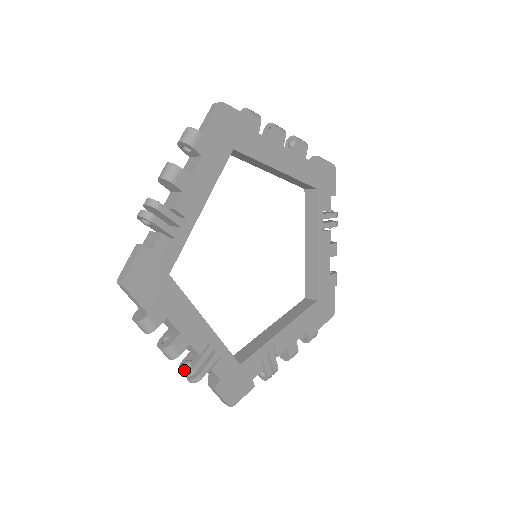
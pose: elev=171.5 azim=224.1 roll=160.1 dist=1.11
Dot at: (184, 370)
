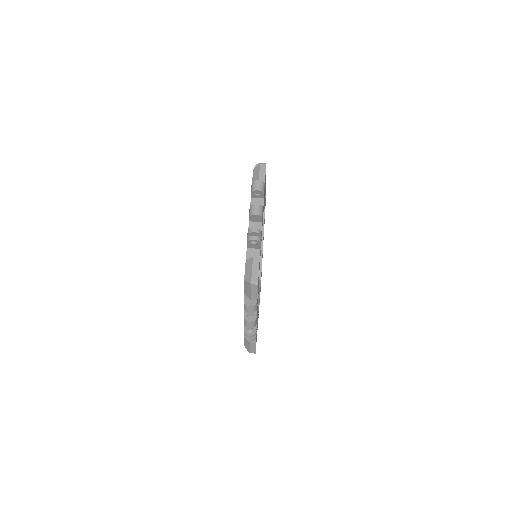
Dot at: (251, 334)
